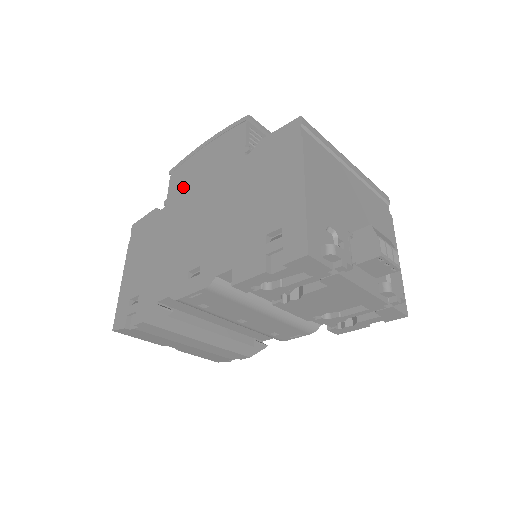
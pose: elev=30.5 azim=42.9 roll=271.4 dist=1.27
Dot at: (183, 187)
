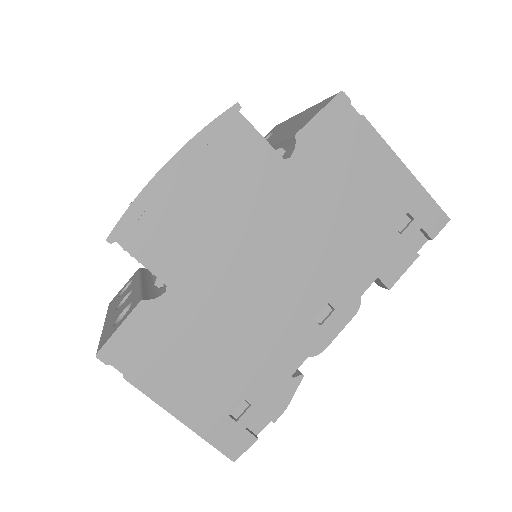
Dot at: (185, 245)
